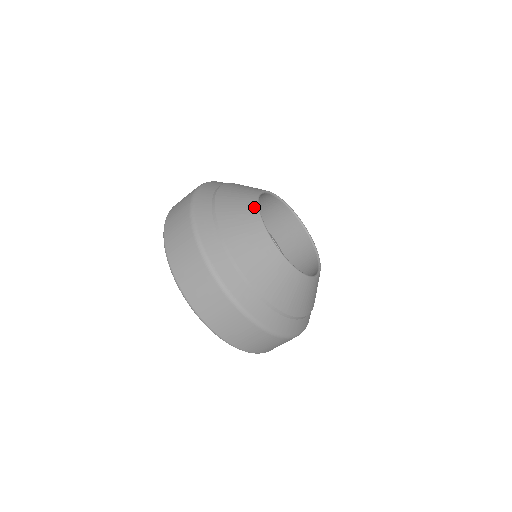
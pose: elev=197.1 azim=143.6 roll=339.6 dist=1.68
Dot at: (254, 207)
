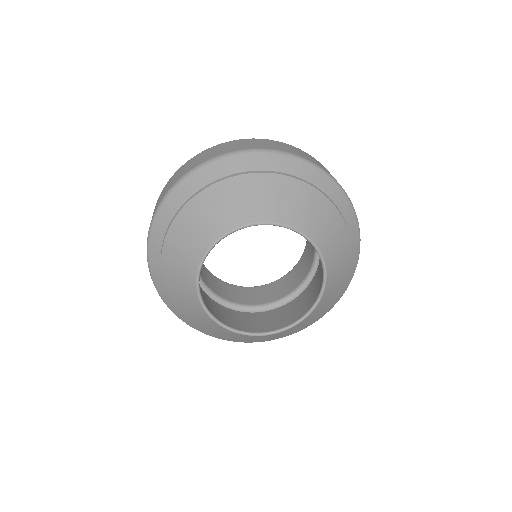
Dot at: (194, 266)
